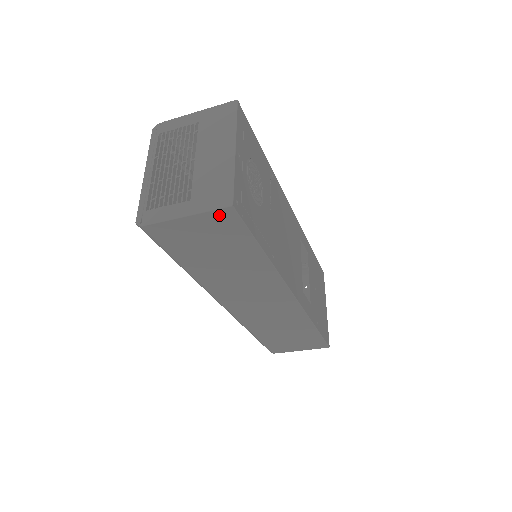
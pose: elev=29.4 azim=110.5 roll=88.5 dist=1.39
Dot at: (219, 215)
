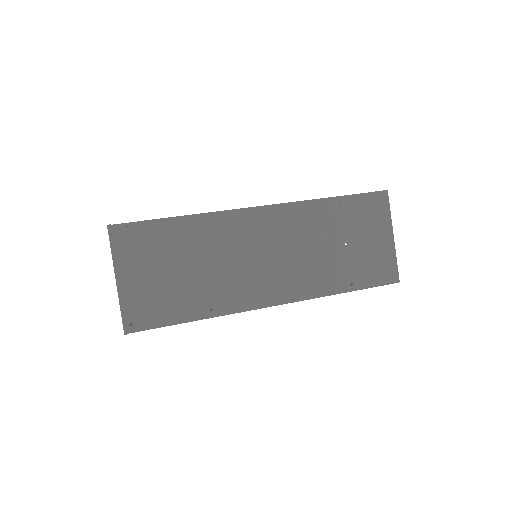
Dot at: occluded
